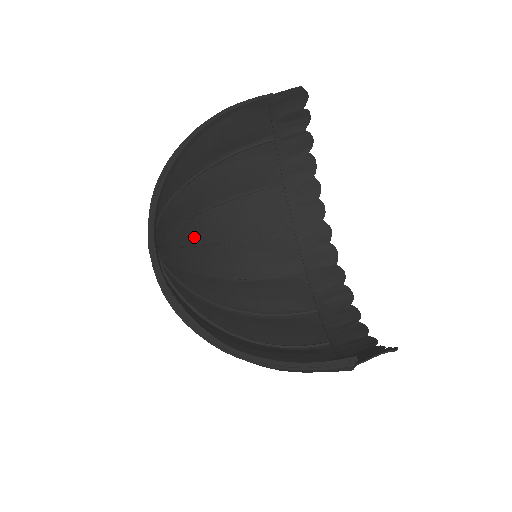
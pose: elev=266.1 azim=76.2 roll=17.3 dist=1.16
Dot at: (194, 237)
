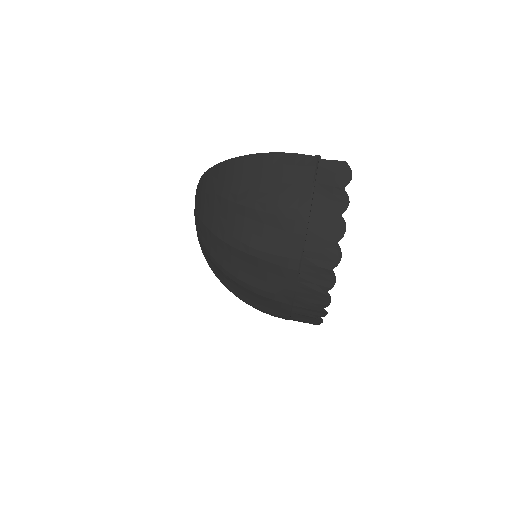
Dot at: occluded
